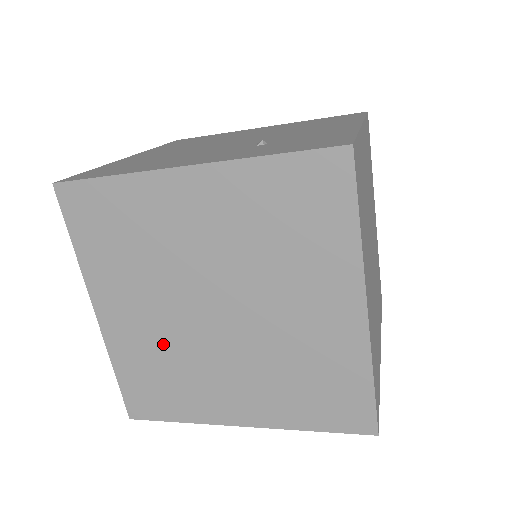
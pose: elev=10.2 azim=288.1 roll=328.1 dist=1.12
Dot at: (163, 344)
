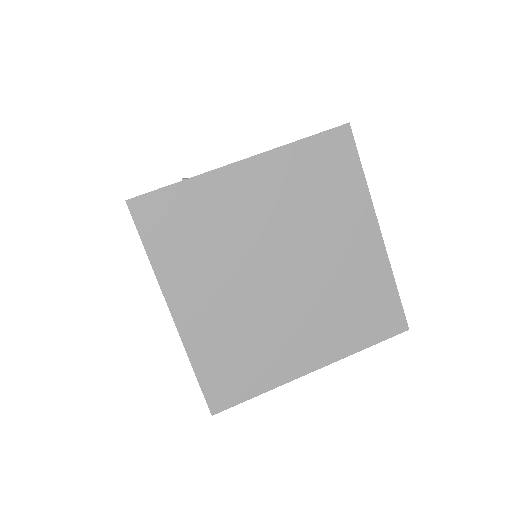
Dot at: occluded
